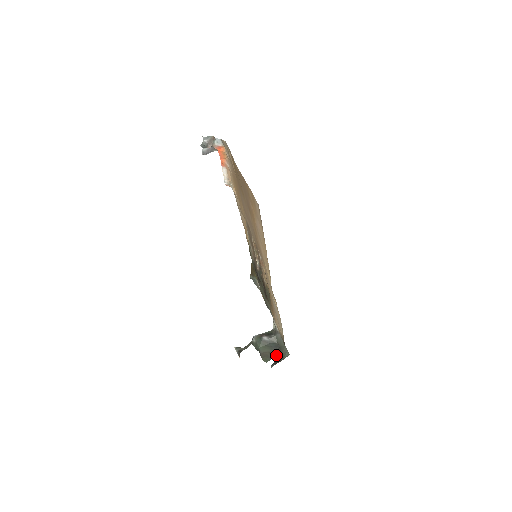
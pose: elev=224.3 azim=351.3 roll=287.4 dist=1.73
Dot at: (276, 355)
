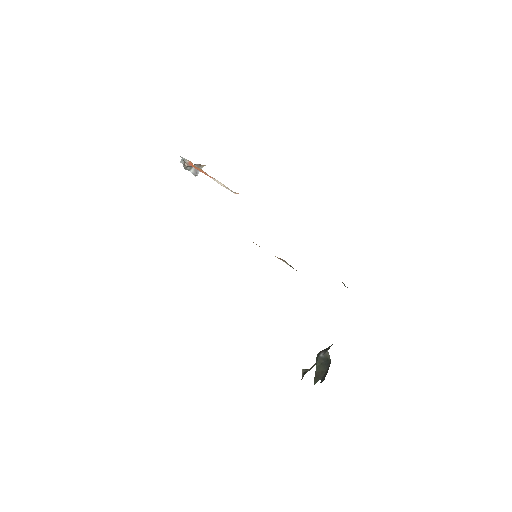
Dot at: (325, 375)
